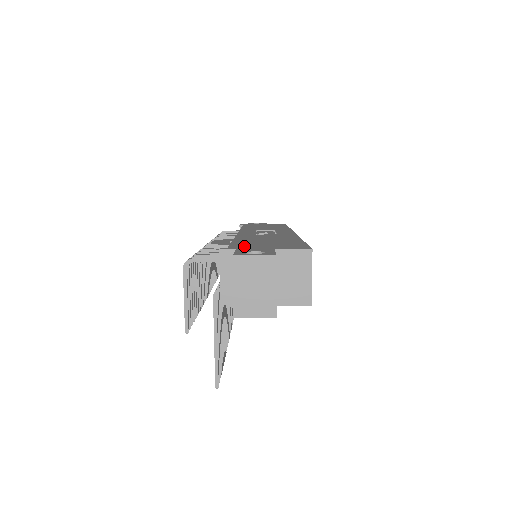
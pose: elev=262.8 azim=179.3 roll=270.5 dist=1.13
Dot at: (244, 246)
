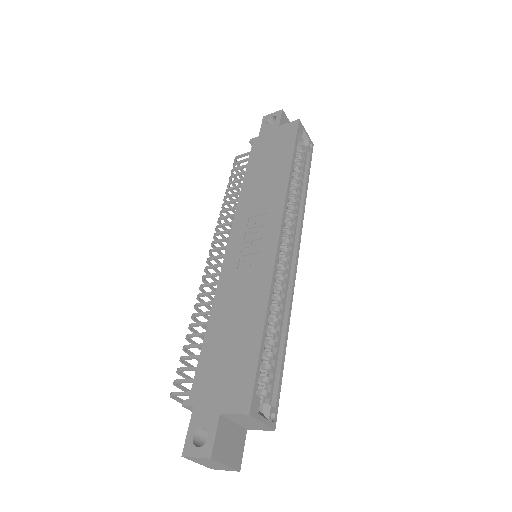
Dot at: (203, 386)
